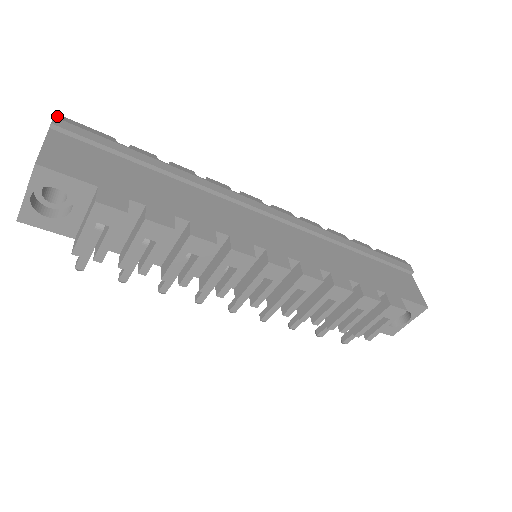
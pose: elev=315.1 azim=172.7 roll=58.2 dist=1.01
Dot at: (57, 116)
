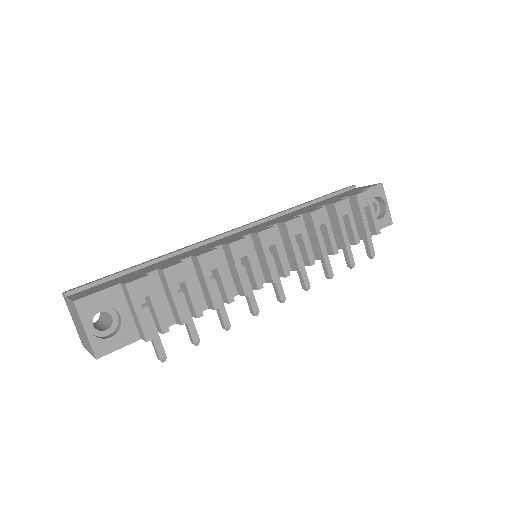
Dot at: occluded
